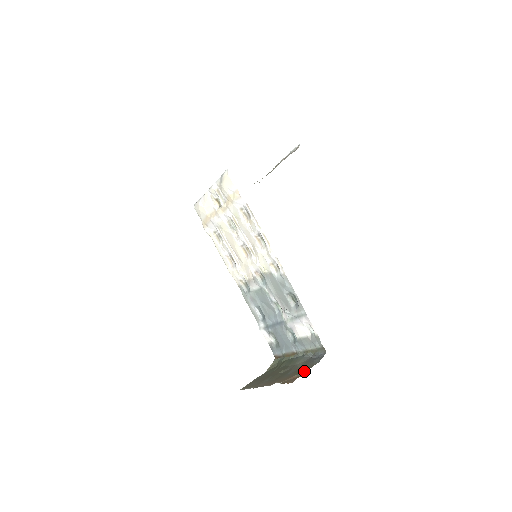
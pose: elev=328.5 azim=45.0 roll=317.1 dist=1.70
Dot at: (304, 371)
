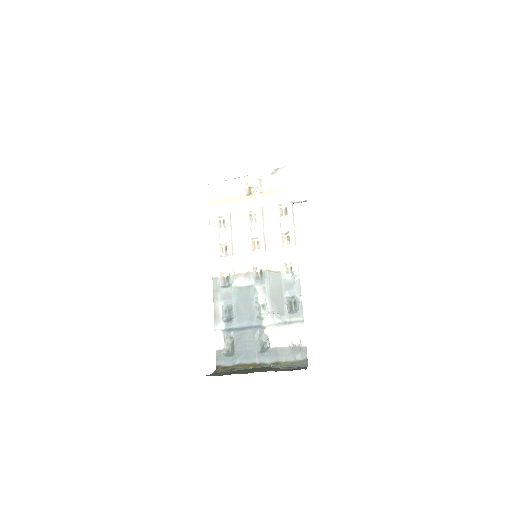
Dot at: occluded
